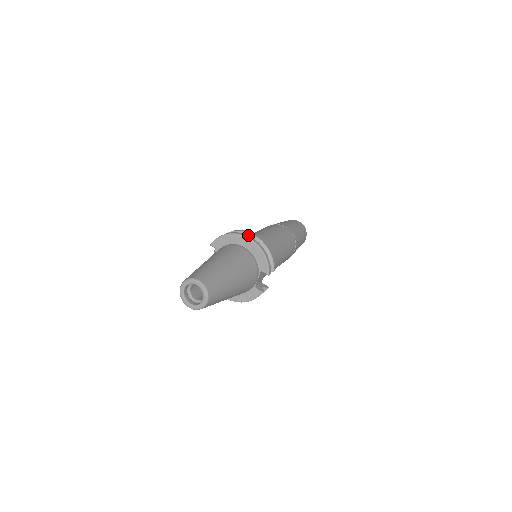
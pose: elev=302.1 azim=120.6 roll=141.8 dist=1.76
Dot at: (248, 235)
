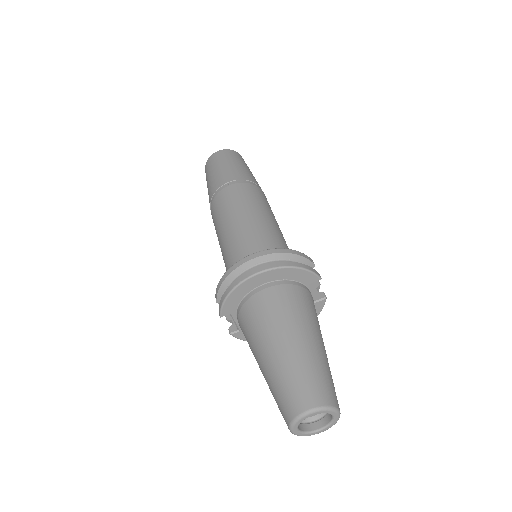
Dot at: (252, 264)
